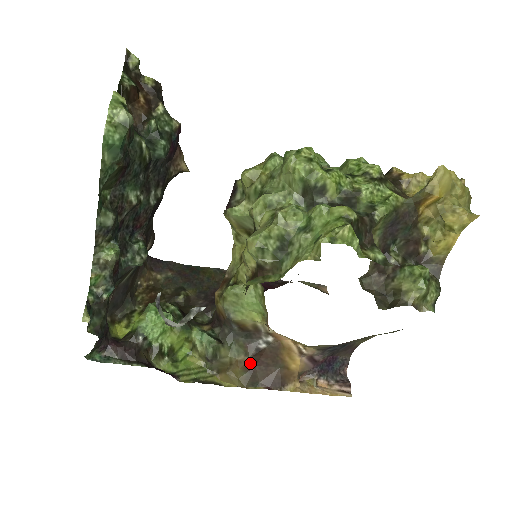
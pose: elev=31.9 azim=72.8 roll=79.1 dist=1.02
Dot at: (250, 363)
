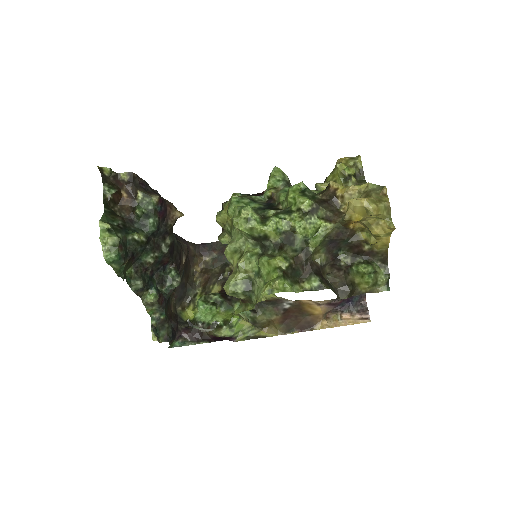
Dot at: (282, 319)
